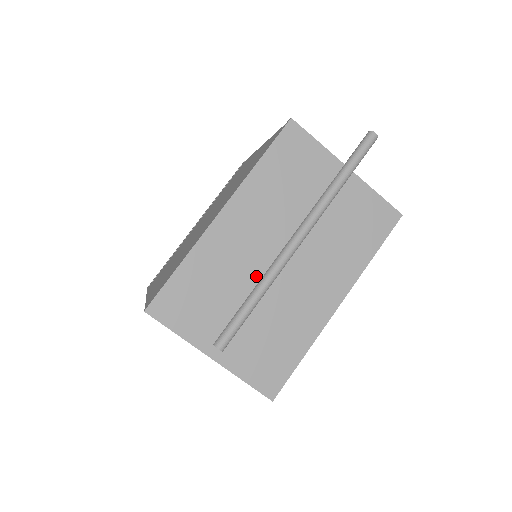
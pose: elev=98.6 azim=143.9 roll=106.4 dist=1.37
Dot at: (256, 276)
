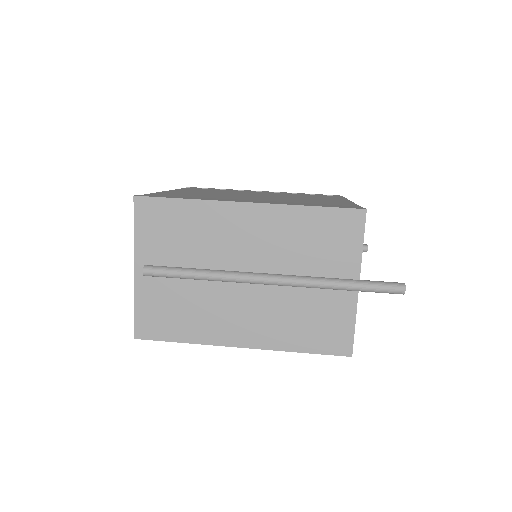
Dot at: (218, 265)
